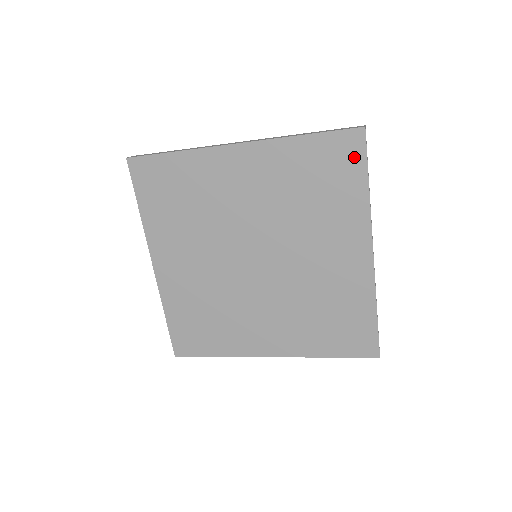
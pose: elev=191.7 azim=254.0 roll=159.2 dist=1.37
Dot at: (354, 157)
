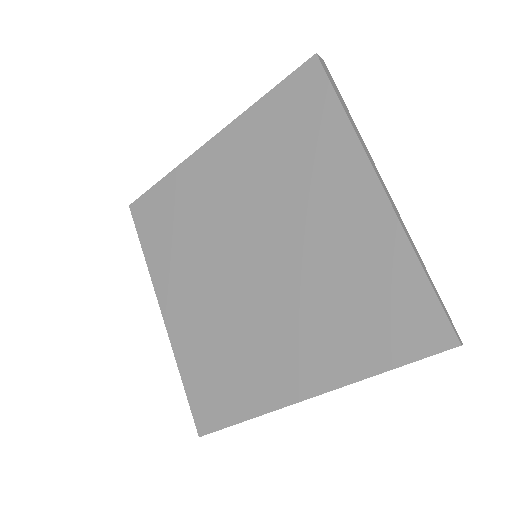
Dot at: (316, 88)
